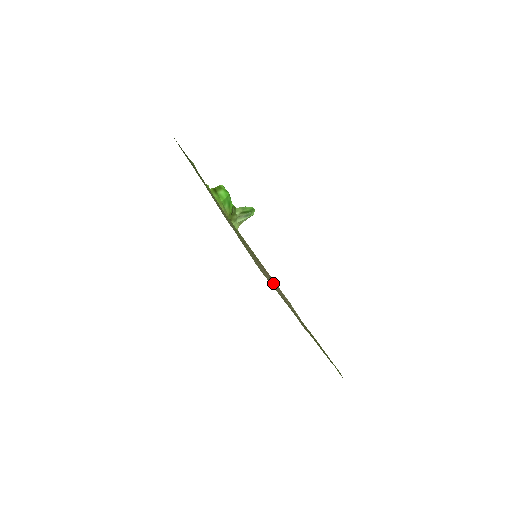
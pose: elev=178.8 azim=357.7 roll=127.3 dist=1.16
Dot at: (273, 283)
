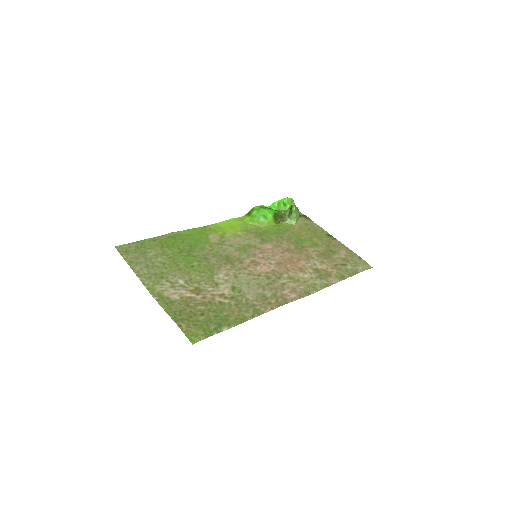
Dot at: (259, 273)
